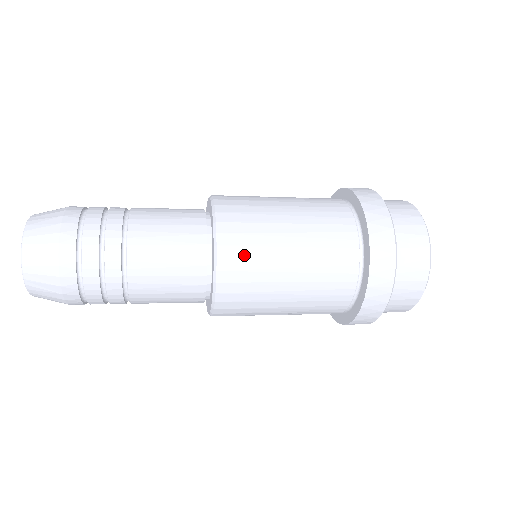
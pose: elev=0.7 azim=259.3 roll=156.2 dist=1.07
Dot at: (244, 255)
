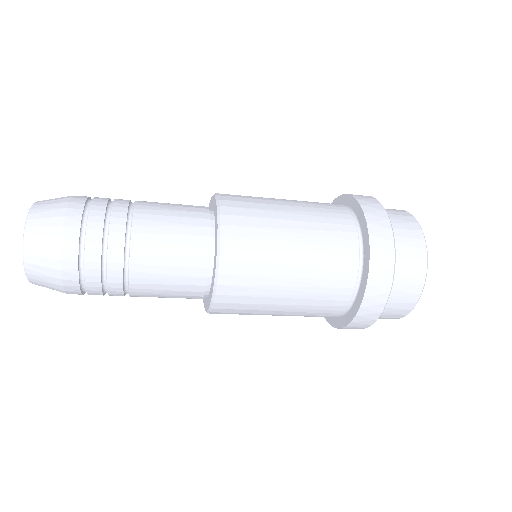
Dot at: (247, 247)
